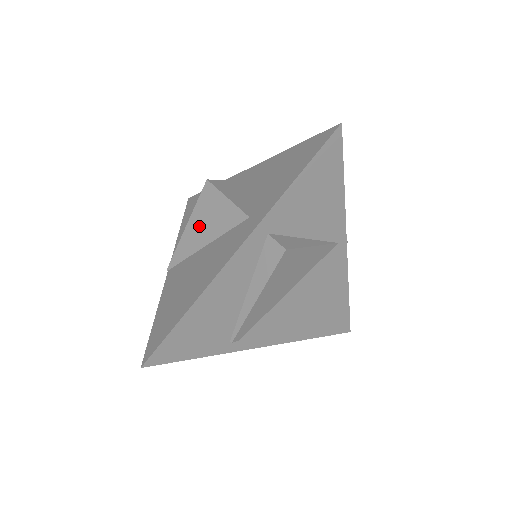
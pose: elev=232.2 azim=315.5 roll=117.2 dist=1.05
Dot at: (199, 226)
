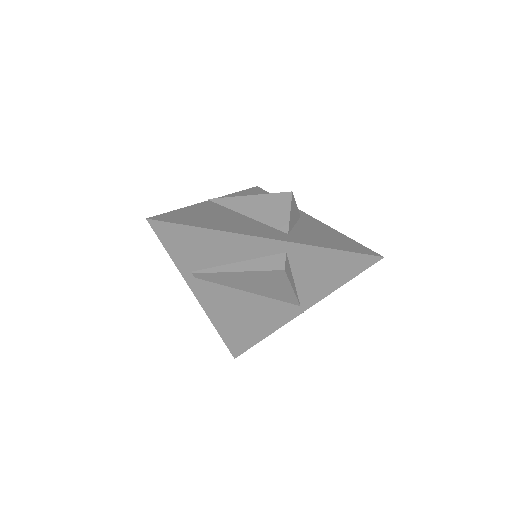
Dot at: (257, 204)
